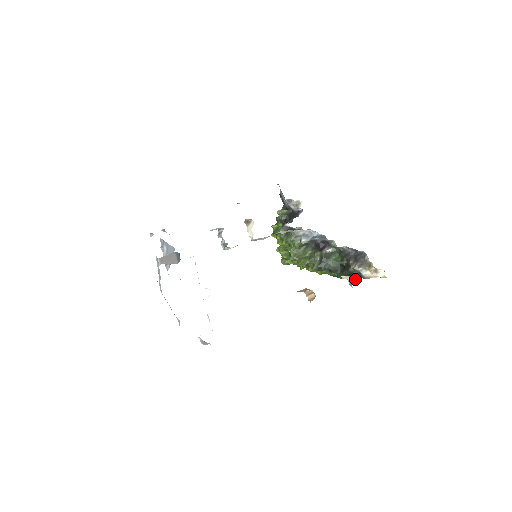
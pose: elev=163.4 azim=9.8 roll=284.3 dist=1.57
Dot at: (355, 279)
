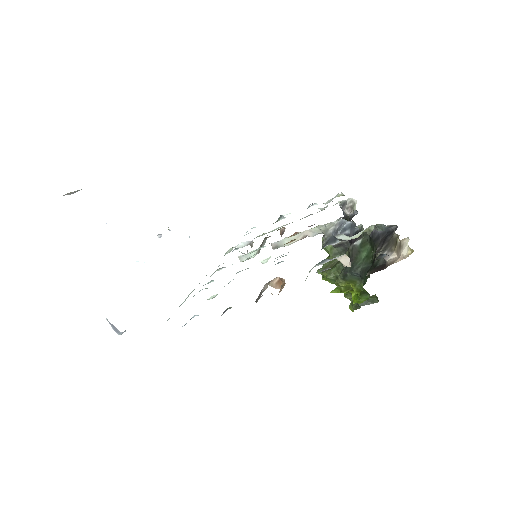
Dot at: (374, 271)
